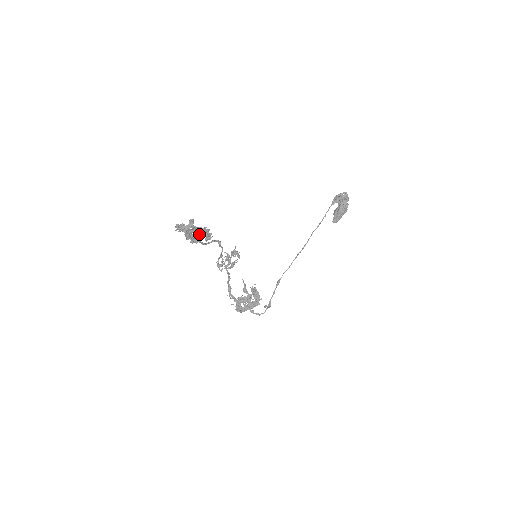
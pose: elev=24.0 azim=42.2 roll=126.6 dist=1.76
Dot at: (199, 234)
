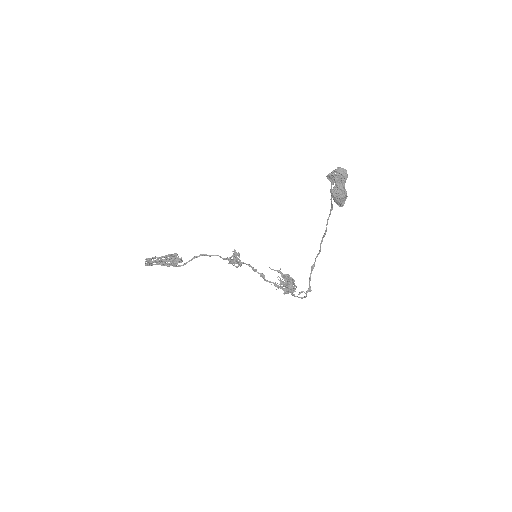
Dot at: (175, 257)
